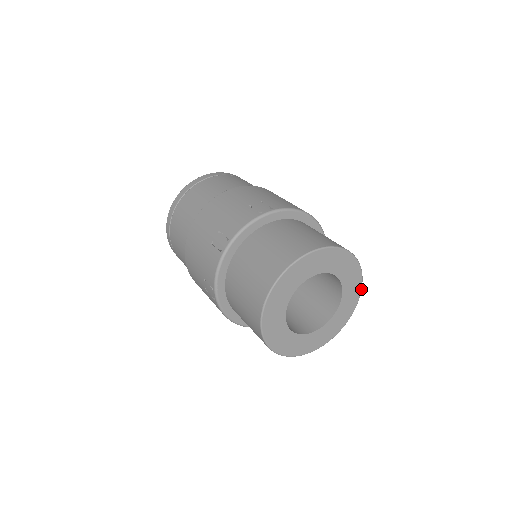
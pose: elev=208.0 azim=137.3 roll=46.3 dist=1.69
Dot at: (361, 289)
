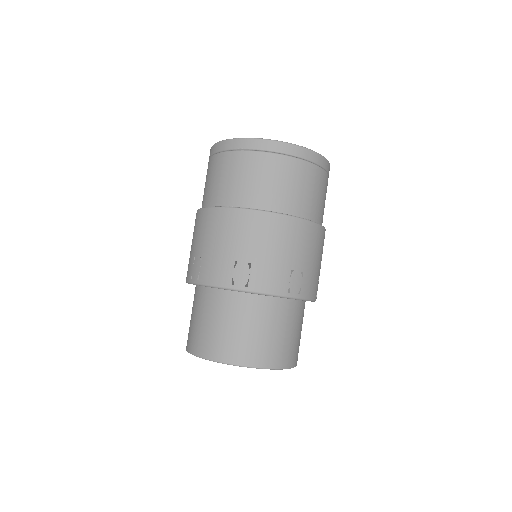
Dot at: occluded
